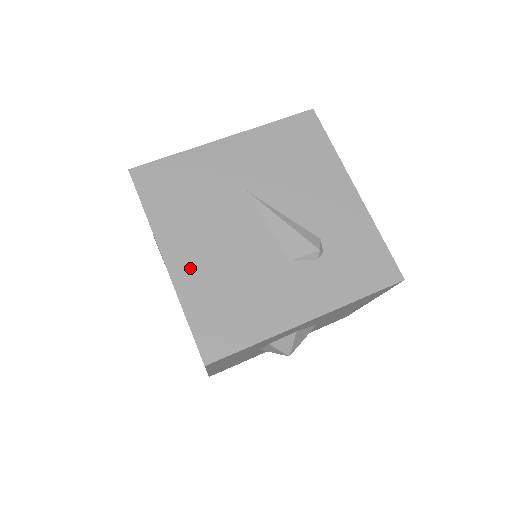
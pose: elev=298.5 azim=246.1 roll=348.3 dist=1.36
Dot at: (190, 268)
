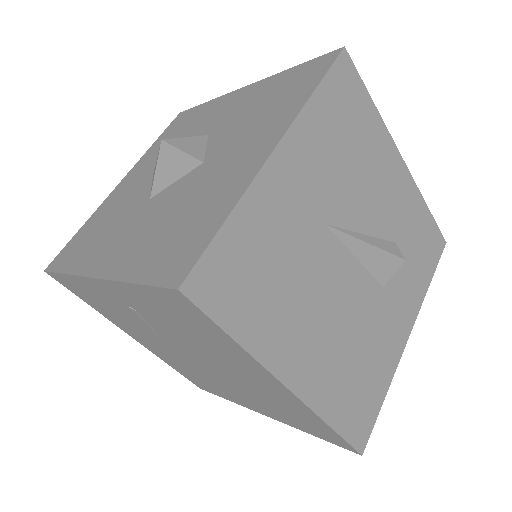
Dot at: (315, 373)
